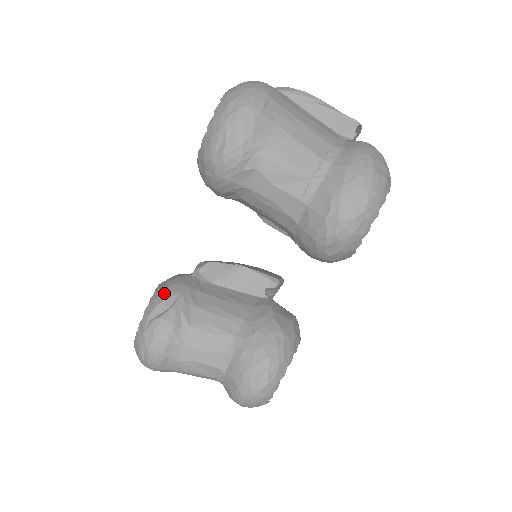
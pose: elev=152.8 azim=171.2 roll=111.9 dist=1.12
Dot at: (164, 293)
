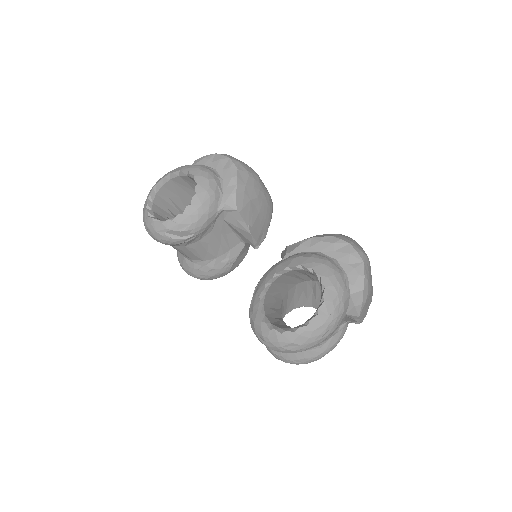
Dot at: (188, 226)
